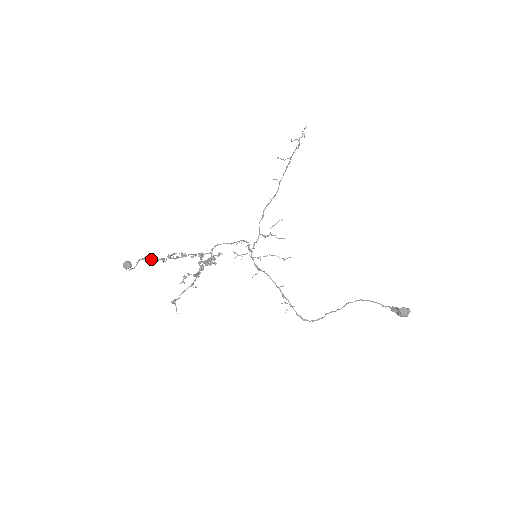
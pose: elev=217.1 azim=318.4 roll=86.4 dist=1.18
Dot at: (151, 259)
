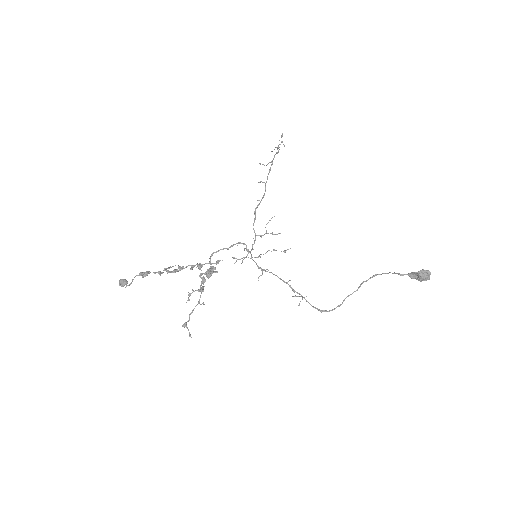
Dot at: (146, 273)
